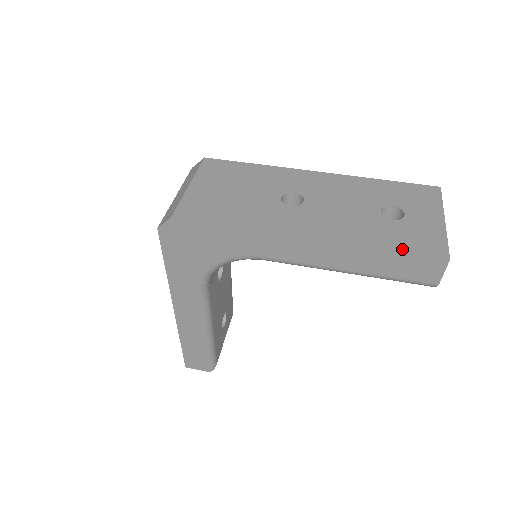
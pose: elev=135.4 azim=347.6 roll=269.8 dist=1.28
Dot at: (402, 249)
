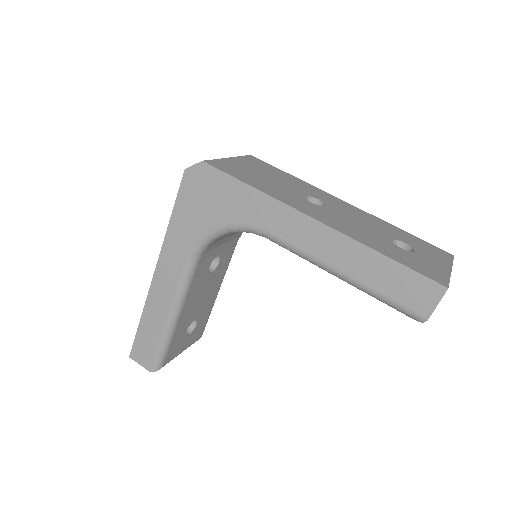
Dot at: (404, 263)
